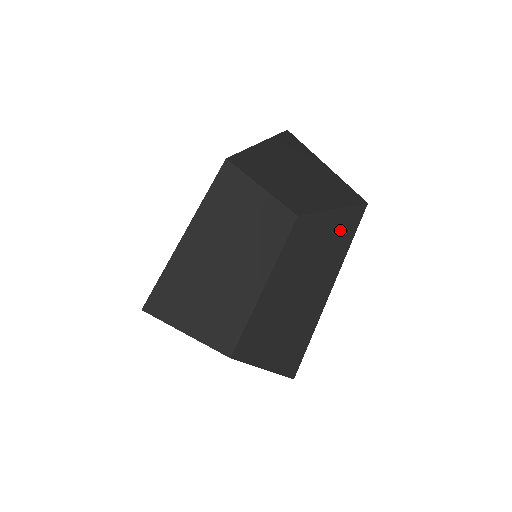
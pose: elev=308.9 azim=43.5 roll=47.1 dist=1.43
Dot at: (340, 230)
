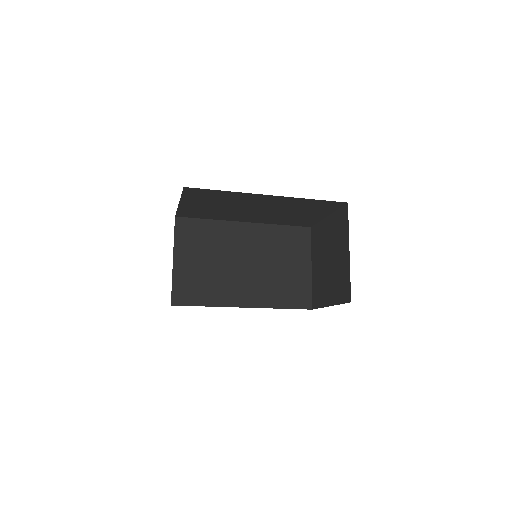
Dot at: occluded
